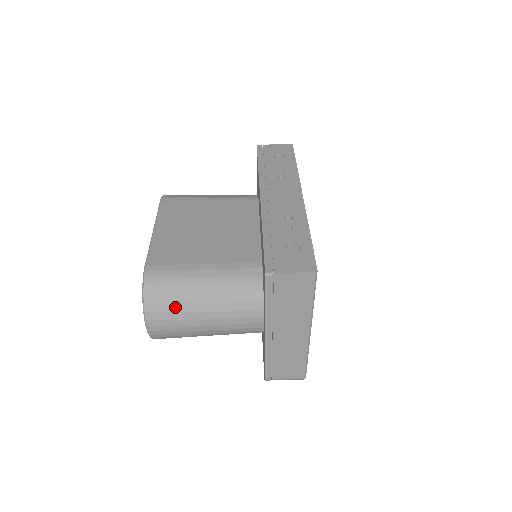
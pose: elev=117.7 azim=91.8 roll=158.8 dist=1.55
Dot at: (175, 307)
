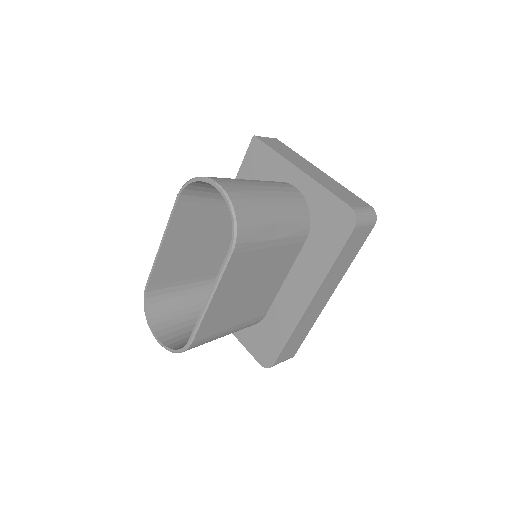
Dot at: occluded
